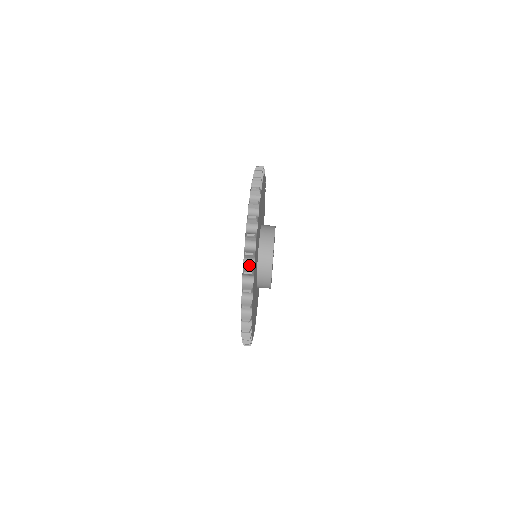
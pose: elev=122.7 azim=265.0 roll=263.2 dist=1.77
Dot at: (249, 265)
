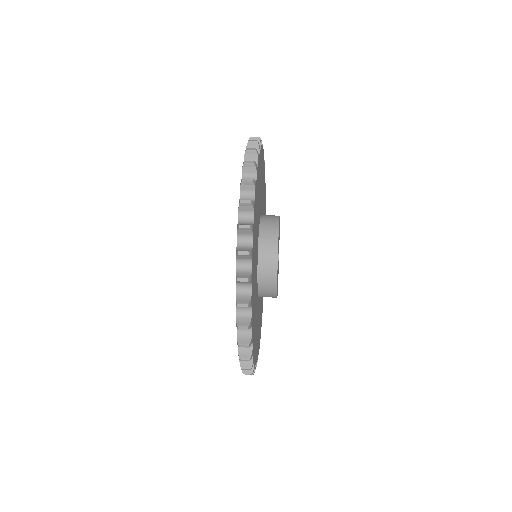
Dot at: occluded
